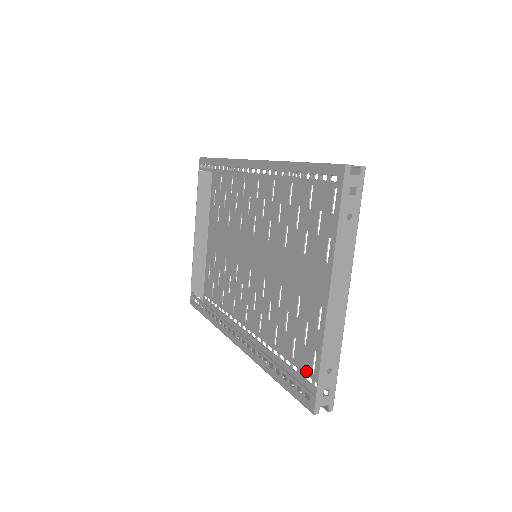
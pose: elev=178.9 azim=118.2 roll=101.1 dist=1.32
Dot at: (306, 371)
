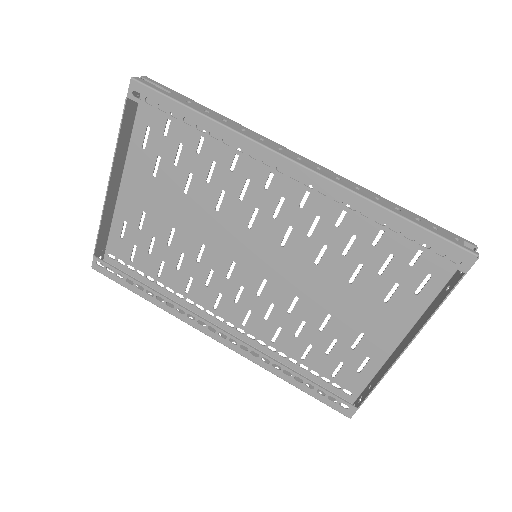
Dot at: (323, 373)
